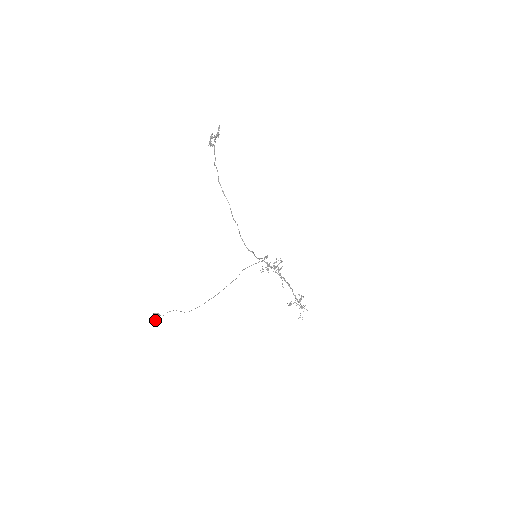
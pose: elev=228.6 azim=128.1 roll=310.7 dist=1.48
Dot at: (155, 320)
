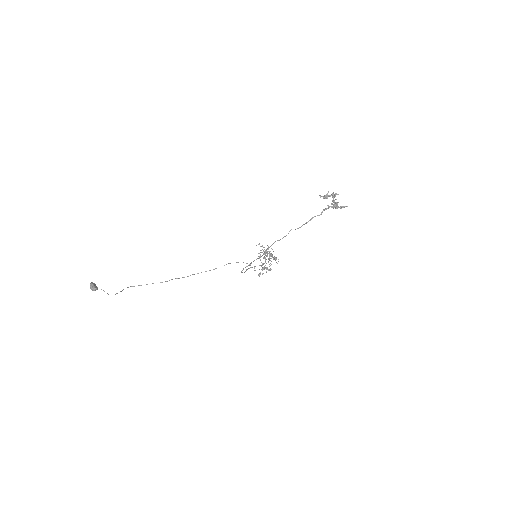
Dot at: (91, 287)
